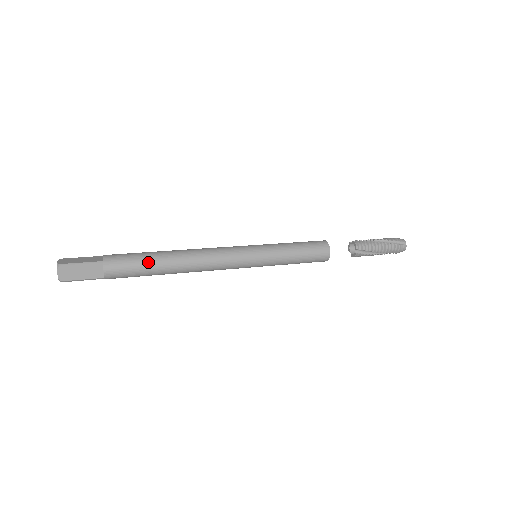
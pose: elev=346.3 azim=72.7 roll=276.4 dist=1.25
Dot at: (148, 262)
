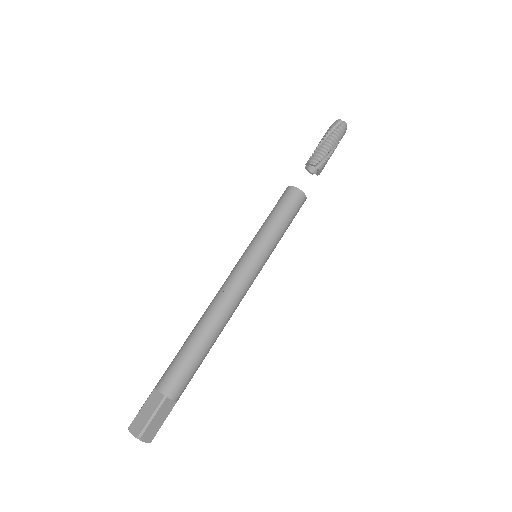
Dot at: occluded
